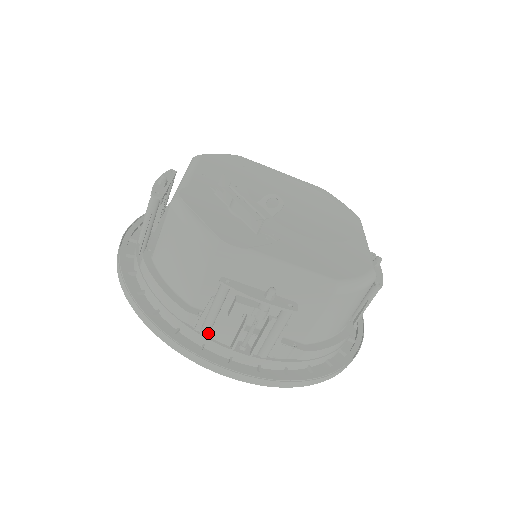
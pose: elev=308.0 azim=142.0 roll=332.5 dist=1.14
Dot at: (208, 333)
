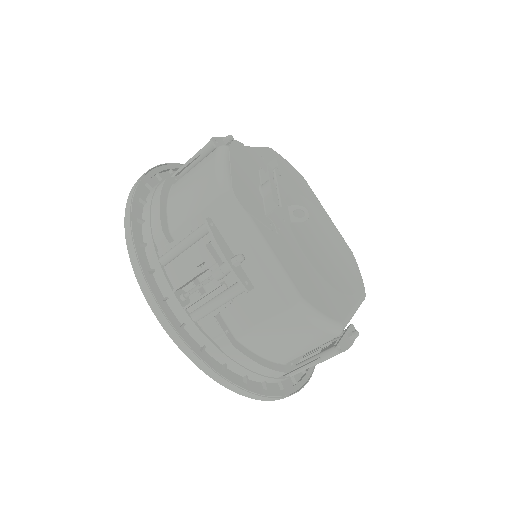
Dot at: (165, 262)
